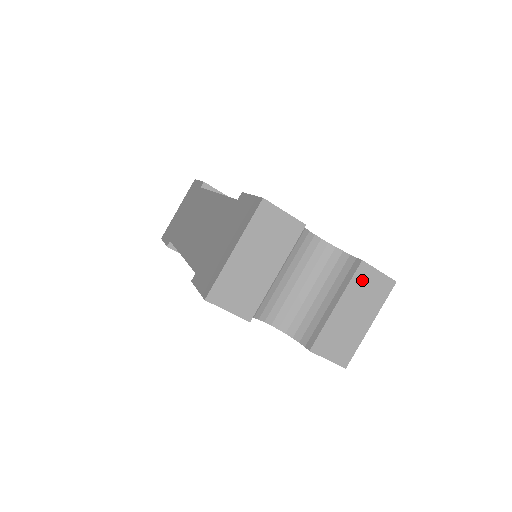
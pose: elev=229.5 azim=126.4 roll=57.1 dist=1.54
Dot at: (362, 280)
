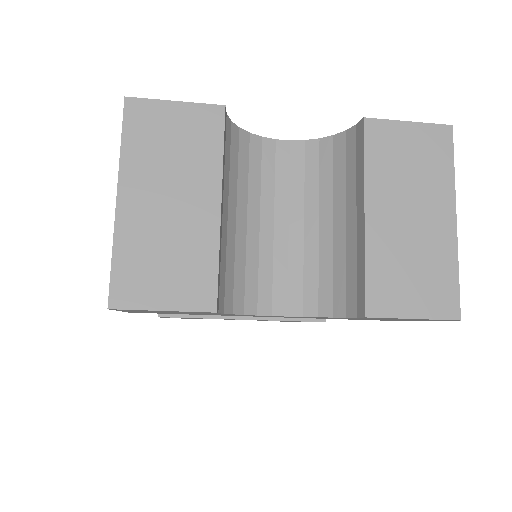
Dot at: (385, 150)
